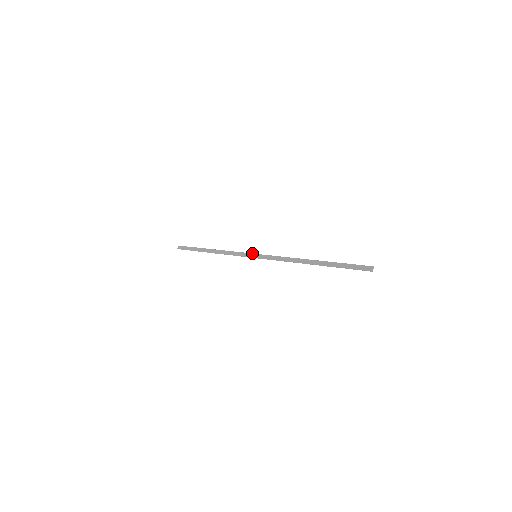
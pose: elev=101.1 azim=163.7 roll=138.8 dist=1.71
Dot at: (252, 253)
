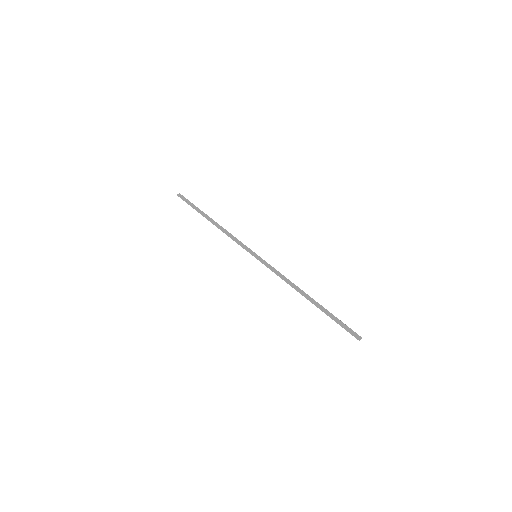
Dot at: occluded
